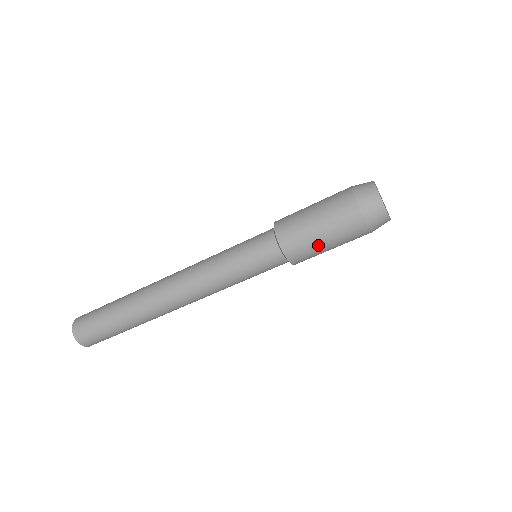
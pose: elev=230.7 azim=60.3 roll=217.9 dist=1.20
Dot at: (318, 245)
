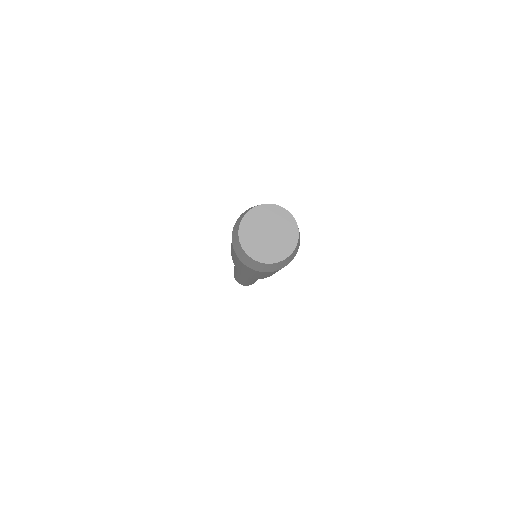
Dot at: occluded
